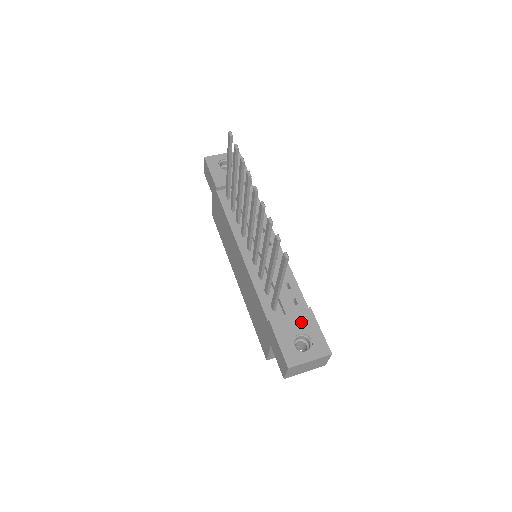
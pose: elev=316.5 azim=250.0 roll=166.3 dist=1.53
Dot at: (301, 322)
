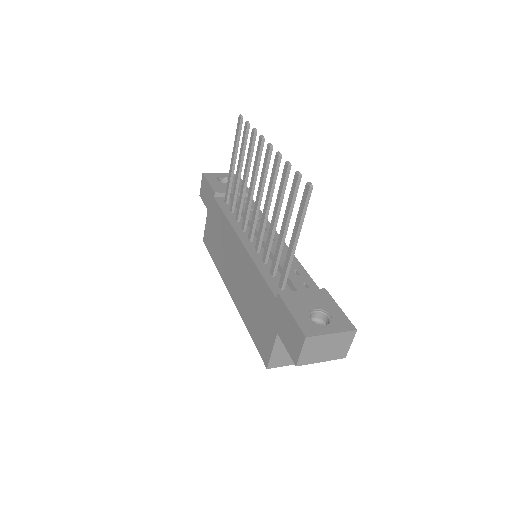
Dot at: (316, 299)
